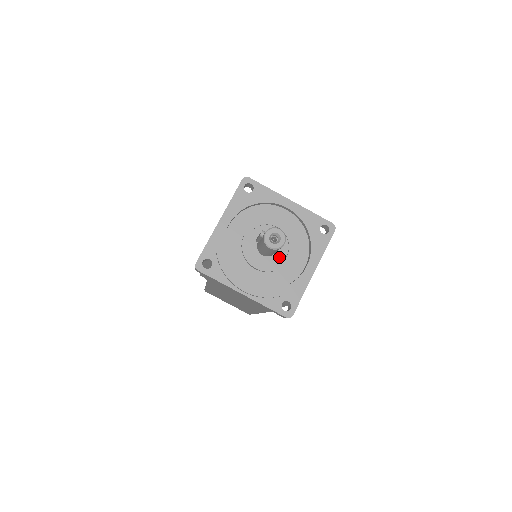
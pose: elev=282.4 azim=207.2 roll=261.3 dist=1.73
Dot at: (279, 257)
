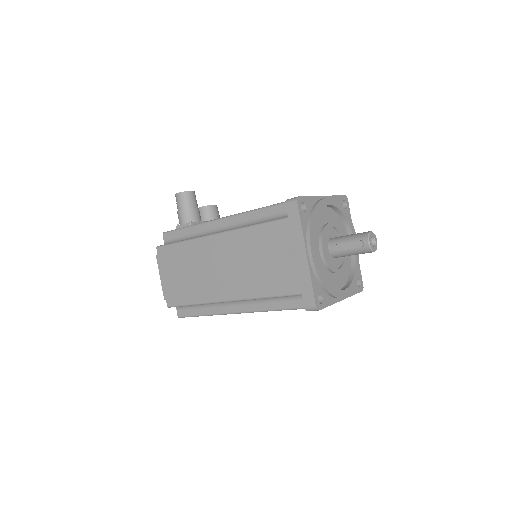
Dot at: occluded
